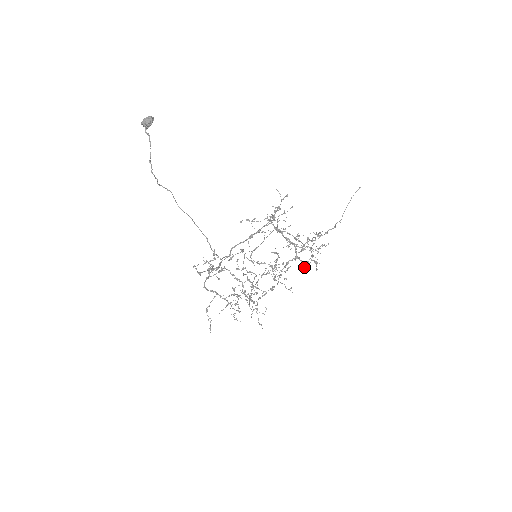
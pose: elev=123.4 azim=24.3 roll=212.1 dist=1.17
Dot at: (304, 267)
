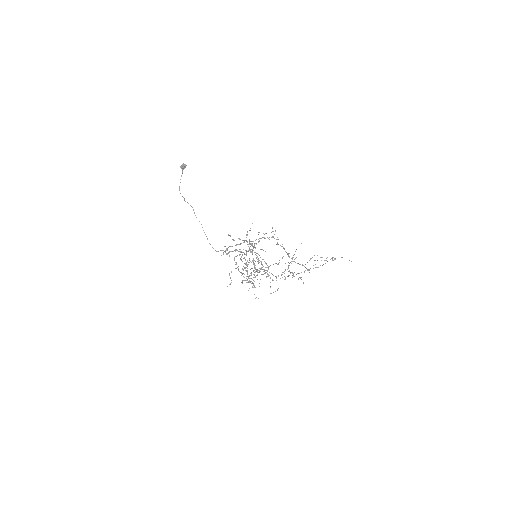
Dot at: (276, 278)
